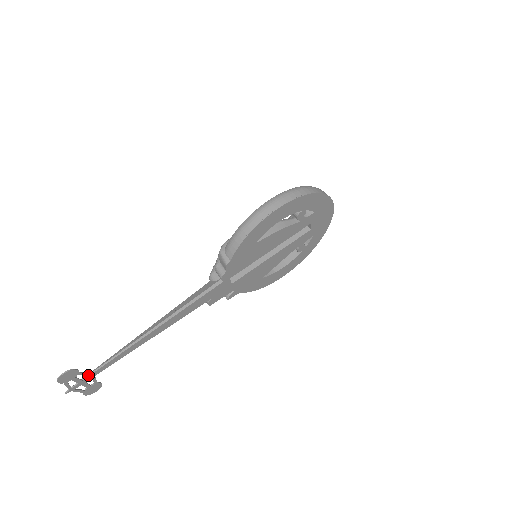
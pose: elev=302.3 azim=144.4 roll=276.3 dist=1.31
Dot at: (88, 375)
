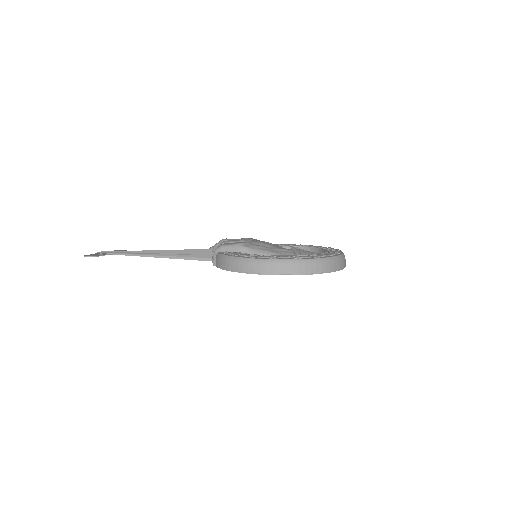
Dot at: (110, 254)
